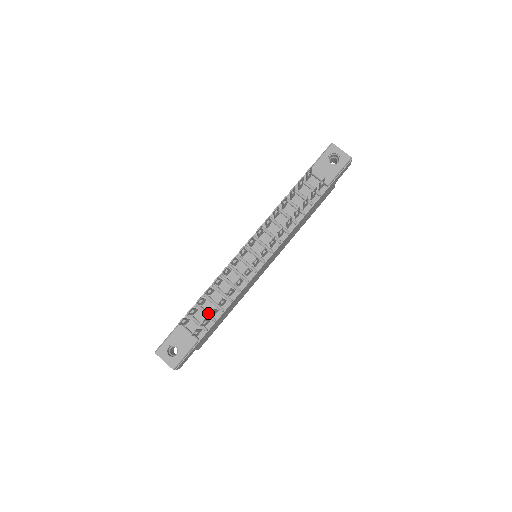
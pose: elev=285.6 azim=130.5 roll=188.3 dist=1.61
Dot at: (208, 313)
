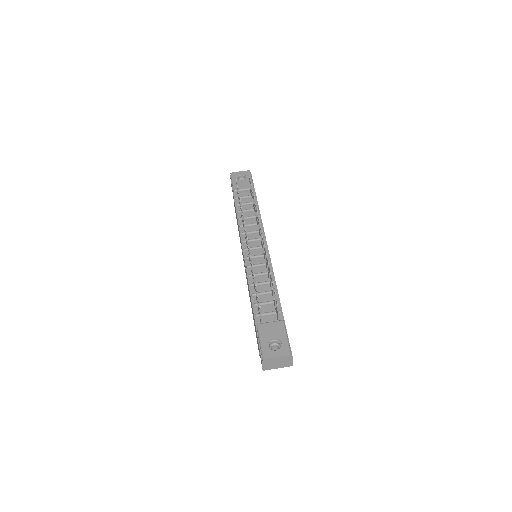
Dot at: (268, 301)
